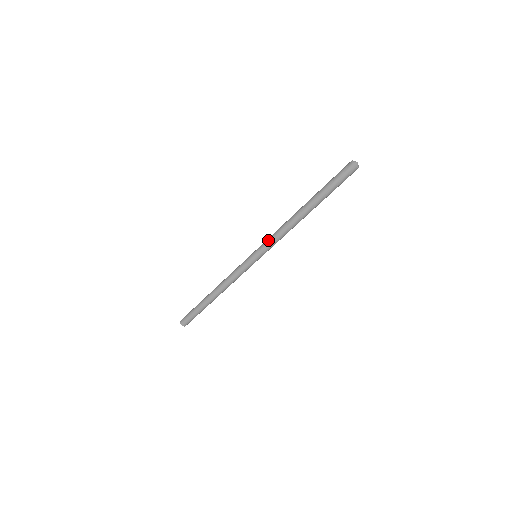
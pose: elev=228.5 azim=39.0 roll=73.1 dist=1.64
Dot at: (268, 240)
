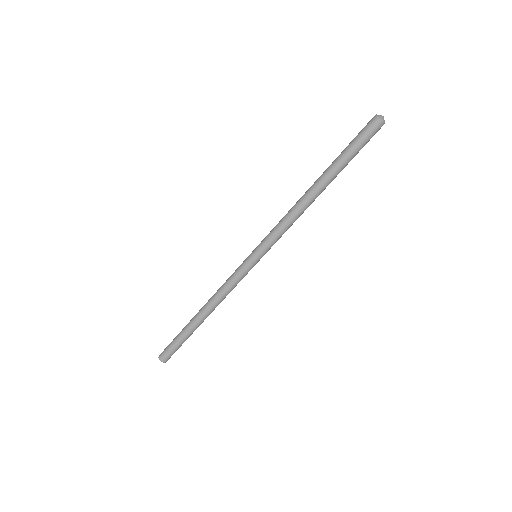
Dot at: (273, 234)
